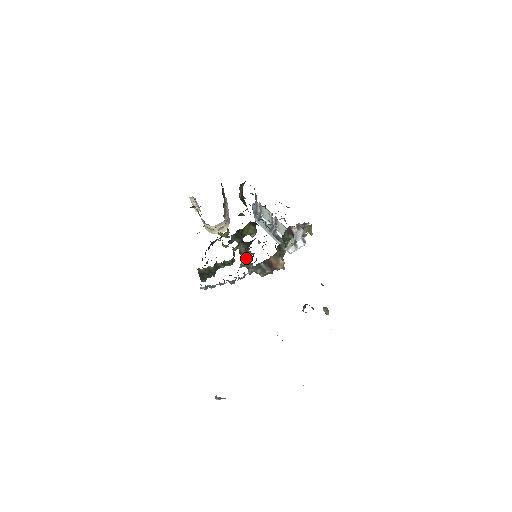
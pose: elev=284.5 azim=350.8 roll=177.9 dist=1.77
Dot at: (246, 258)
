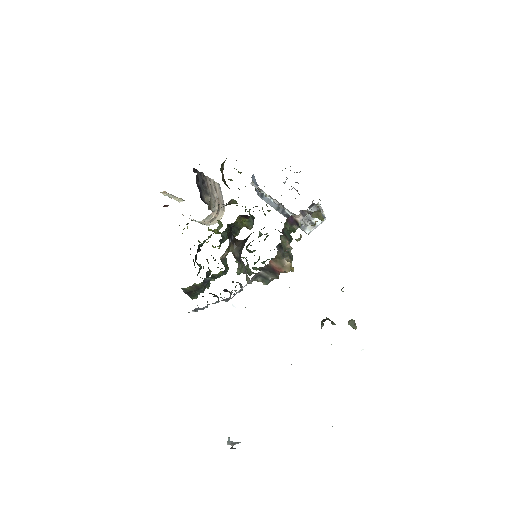
Dot at: (241, 265)
